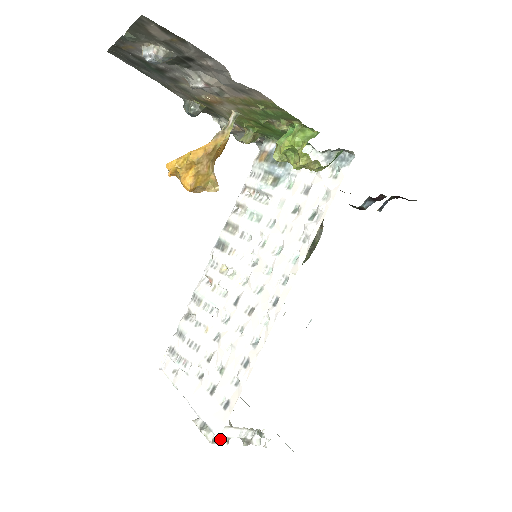
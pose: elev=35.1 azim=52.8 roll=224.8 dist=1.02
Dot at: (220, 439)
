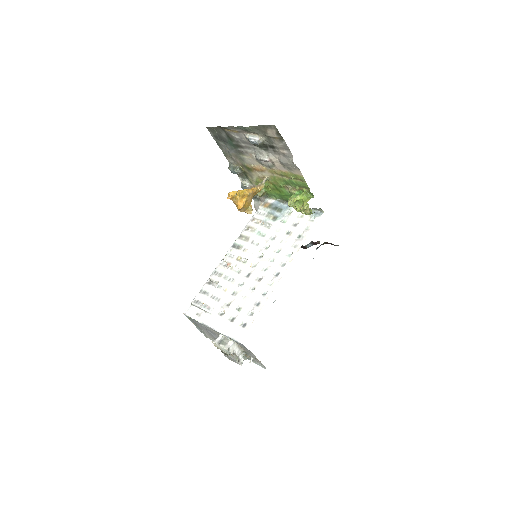
Dot at: (231, 350)
